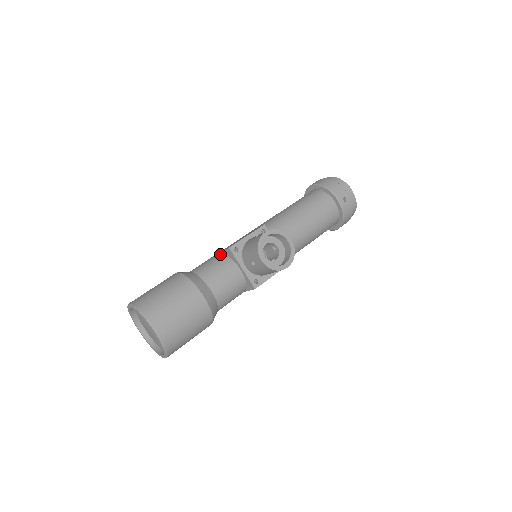
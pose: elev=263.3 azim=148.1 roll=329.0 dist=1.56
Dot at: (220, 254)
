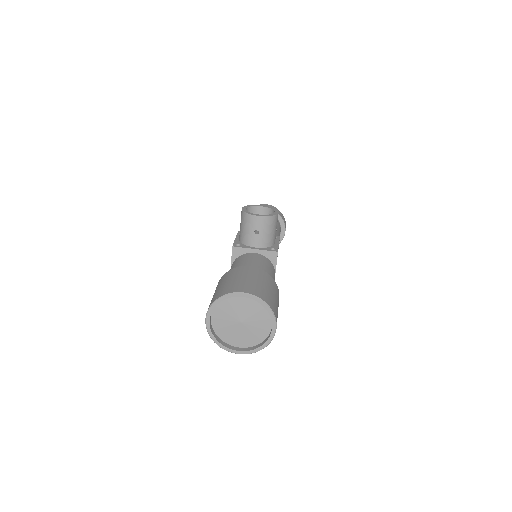
Dot at: (232, 264)
